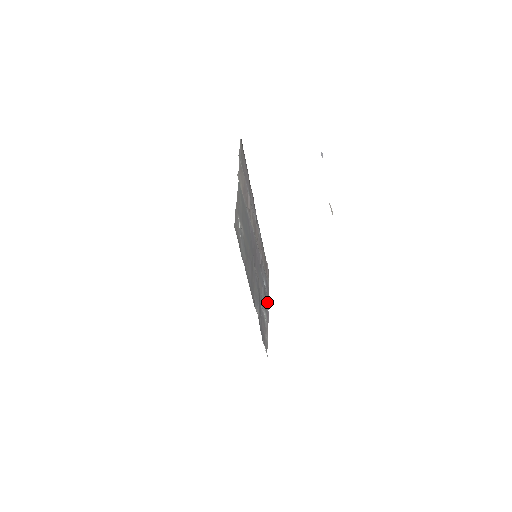
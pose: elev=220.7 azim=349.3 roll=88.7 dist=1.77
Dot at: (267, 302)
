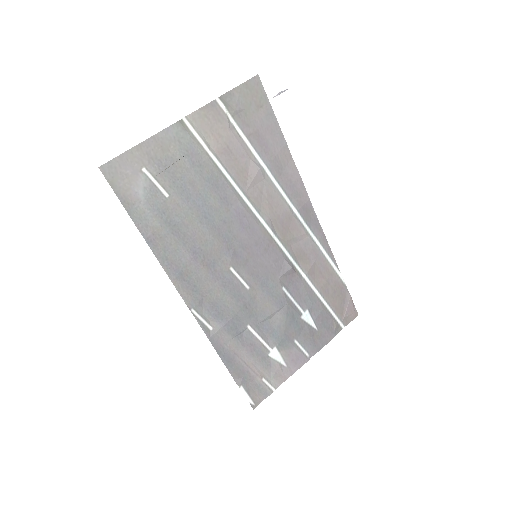
Dot at: (309, 343)
